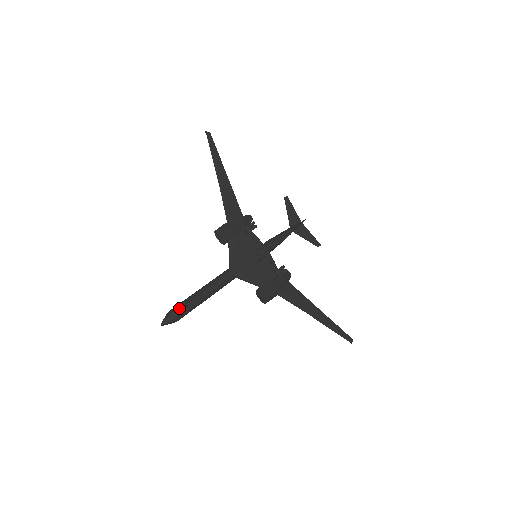
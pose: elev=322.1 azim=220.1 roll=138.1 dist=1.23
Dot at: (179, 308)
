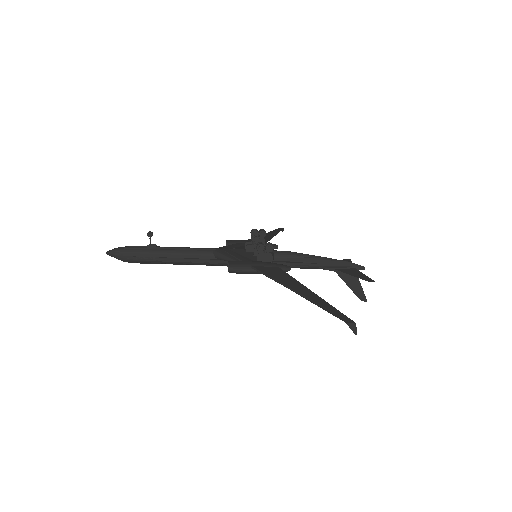
Dot at: (132, 247)
